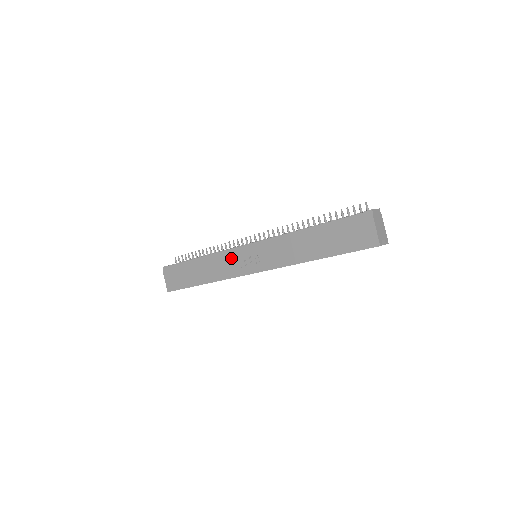
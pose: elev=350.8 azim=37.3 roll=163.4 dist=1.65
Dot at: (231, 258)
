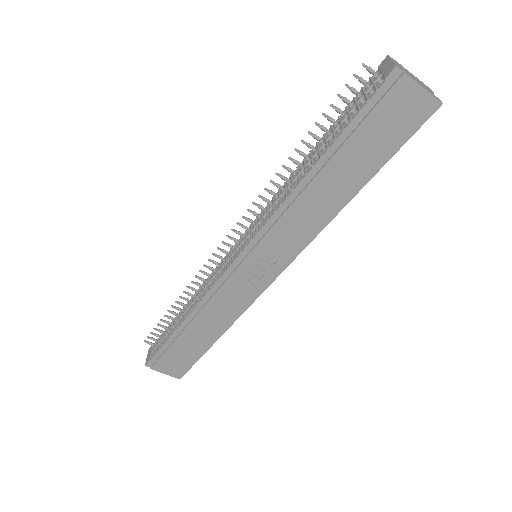
Dot at: (230, 288)
